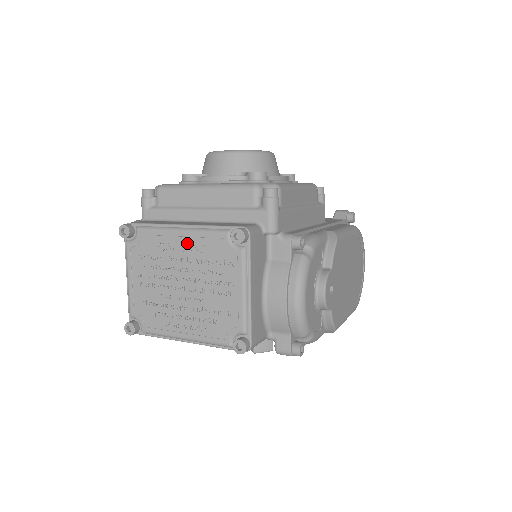
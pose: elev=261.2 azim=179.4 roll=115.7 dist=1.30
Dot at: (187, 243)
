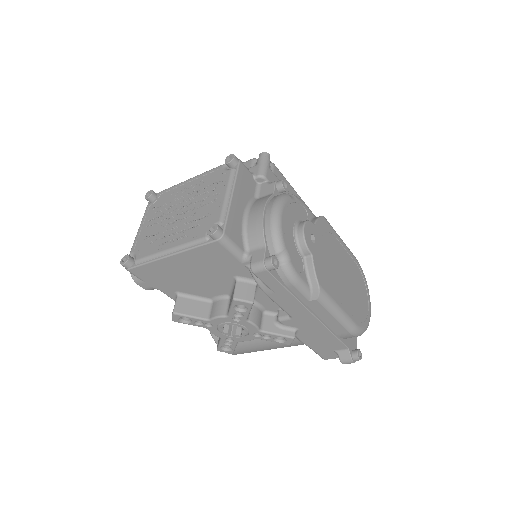
Dot at: (192, 184)
